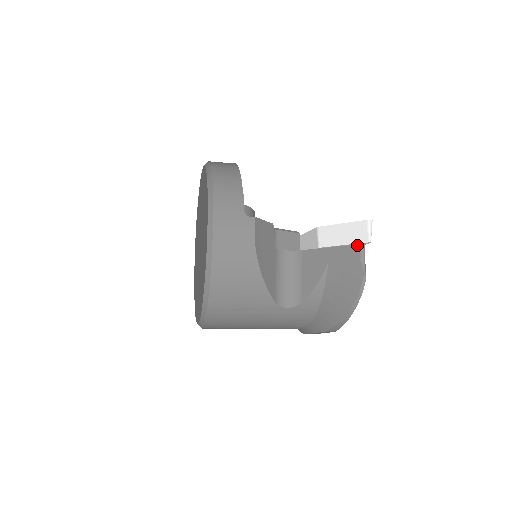
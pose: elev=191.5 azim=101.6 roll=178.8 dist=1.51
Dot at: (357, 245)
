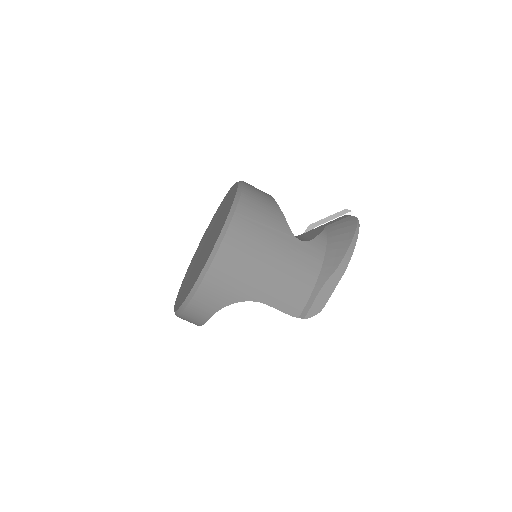
Dot at: (344, 215)
